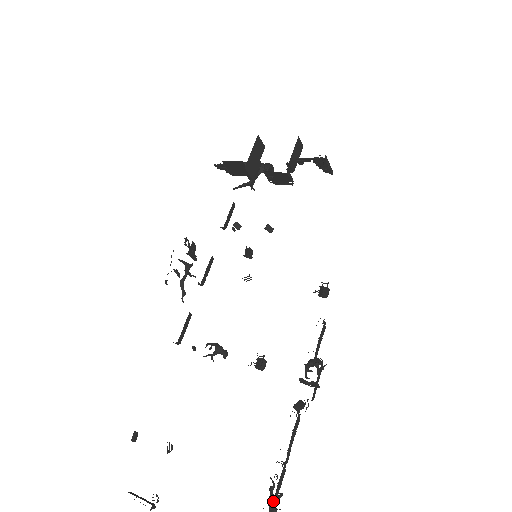
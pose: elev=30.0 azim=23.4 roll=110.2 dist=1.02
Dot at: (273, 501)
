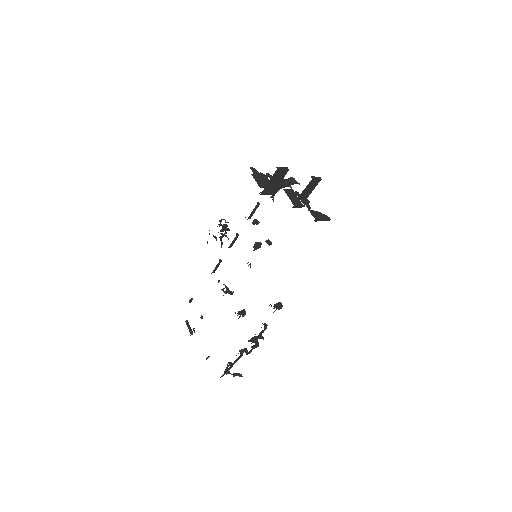
Dot at: (223, 374)
